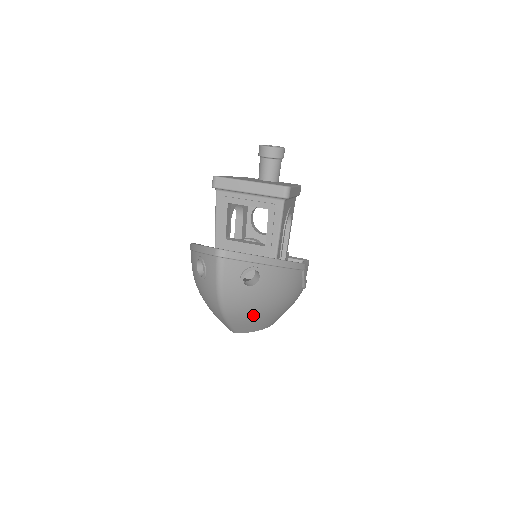
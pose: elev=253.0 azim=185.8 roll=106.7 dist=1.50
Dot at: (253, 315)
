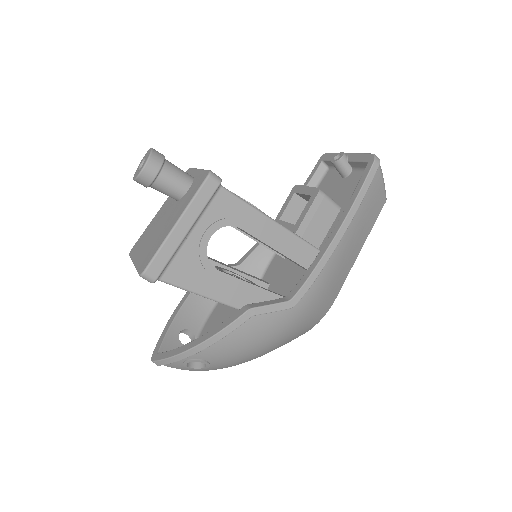
Dot at: (256, 357)
